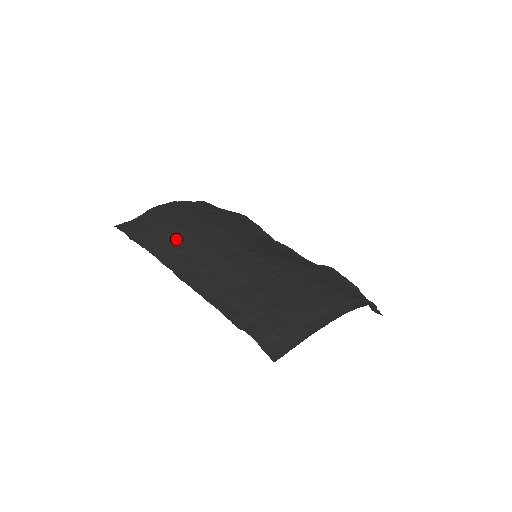
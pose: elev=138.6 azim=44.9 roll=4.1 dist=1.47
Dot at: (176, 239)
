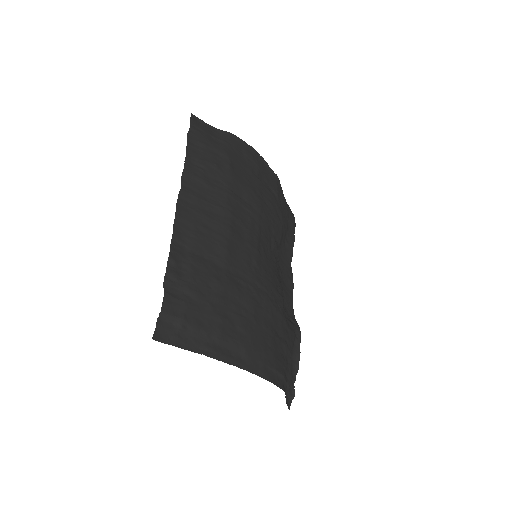
Dot at: (216, 174)
